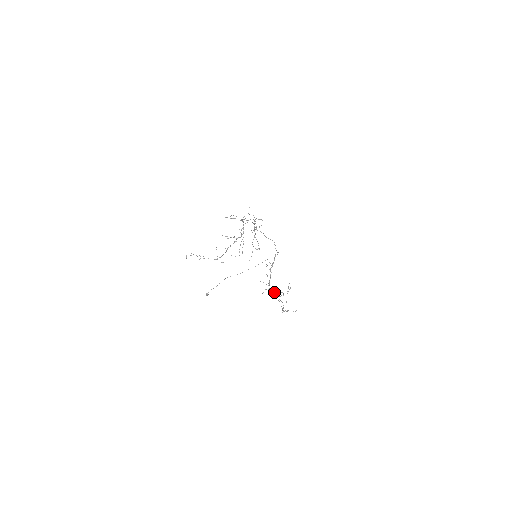
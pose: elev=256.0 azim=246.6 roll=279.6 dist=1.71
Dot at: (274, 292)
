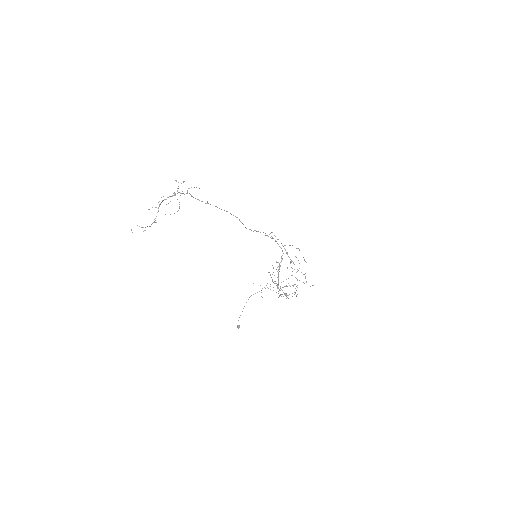
Dot at: occluded
